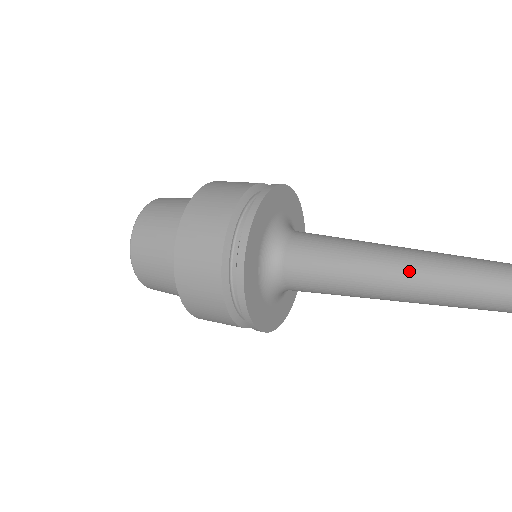
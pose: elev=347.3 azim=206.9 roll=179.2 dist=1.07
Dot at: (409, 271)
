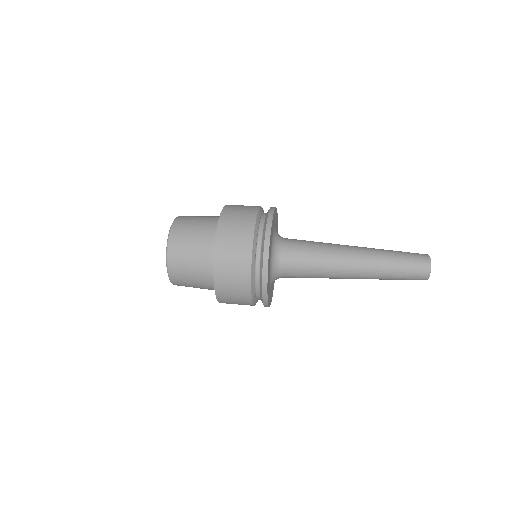
Dot at: (362, 261)
